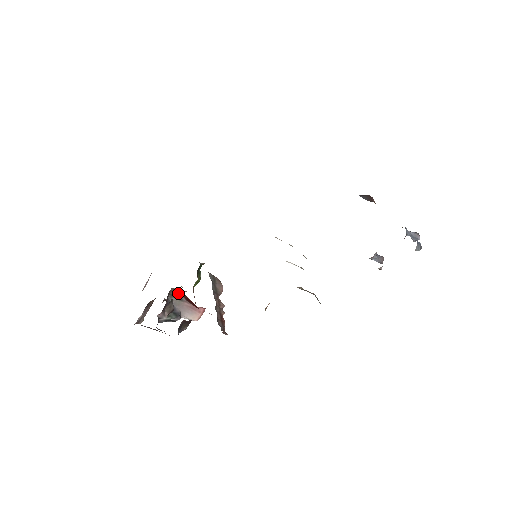
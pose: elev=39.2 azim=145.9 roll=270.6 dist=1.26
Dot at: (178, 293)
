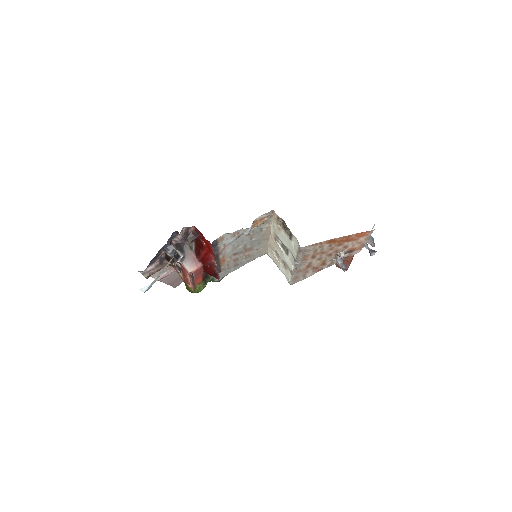
Dot at: (193, 244)
